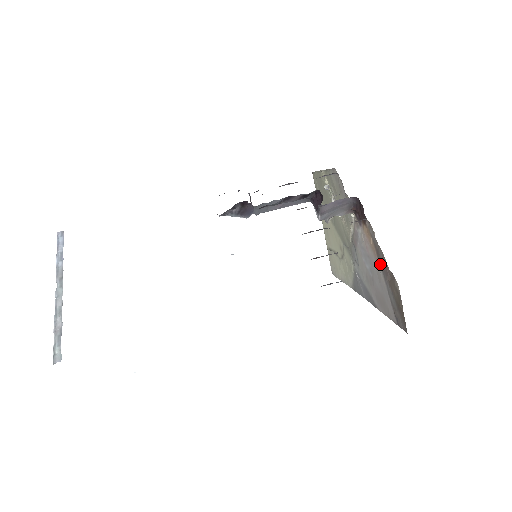
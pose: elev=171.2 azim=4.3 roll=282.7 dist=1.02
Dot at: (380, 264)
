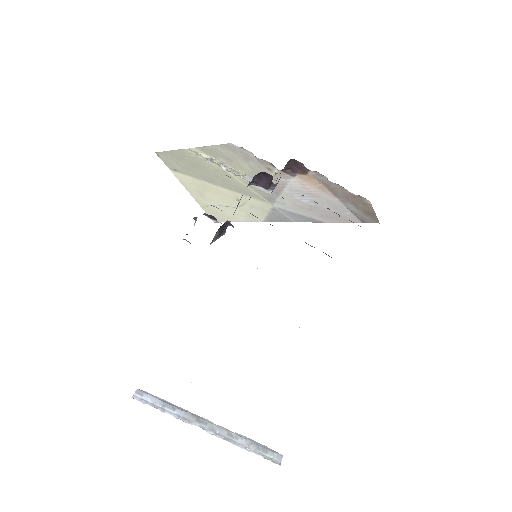
Dot at: (334, 194)
